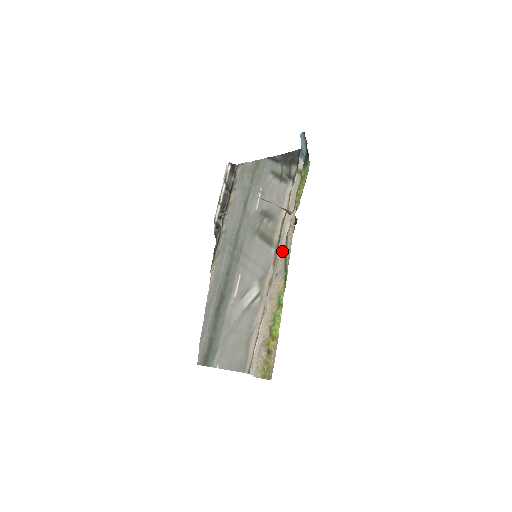
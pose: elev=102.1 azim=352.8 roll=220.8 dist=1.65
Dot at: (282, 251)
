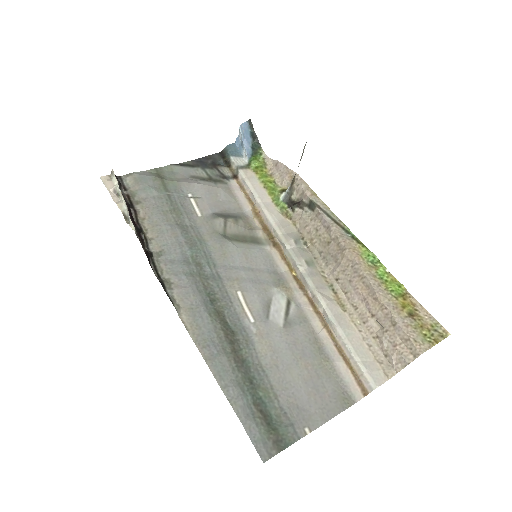
Dot at: (324, 217)
